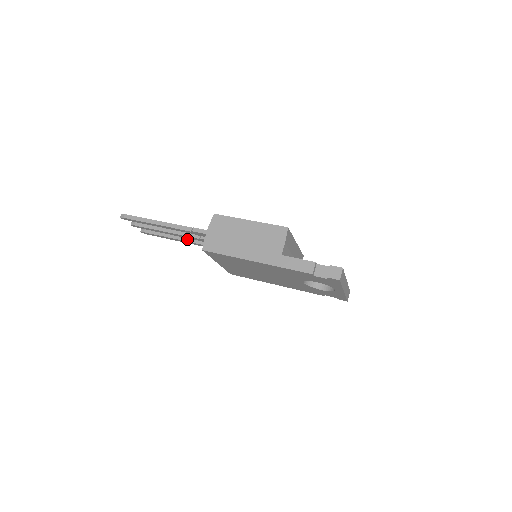
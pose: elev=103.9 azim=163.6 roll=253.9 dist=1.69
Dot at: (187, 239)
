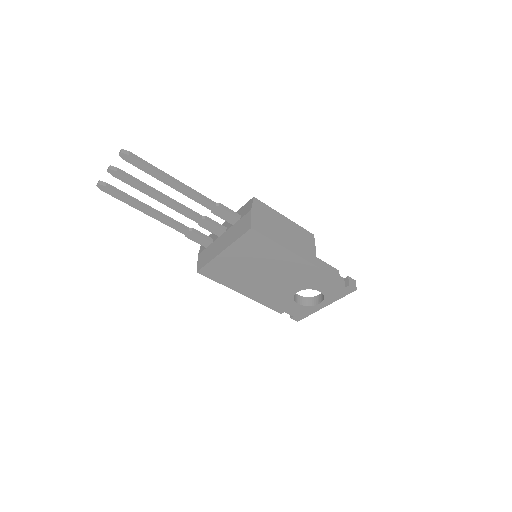
Dot at: (165, 216)
